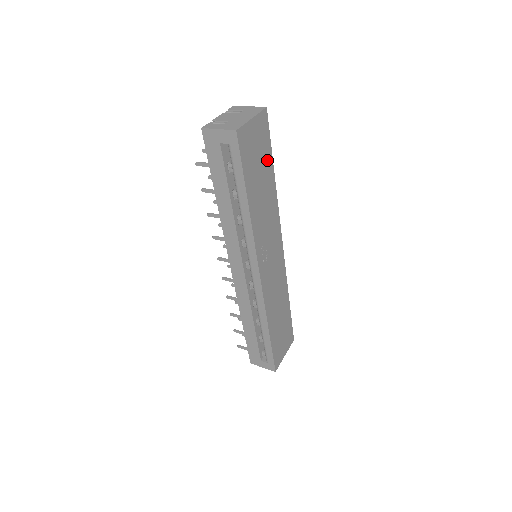
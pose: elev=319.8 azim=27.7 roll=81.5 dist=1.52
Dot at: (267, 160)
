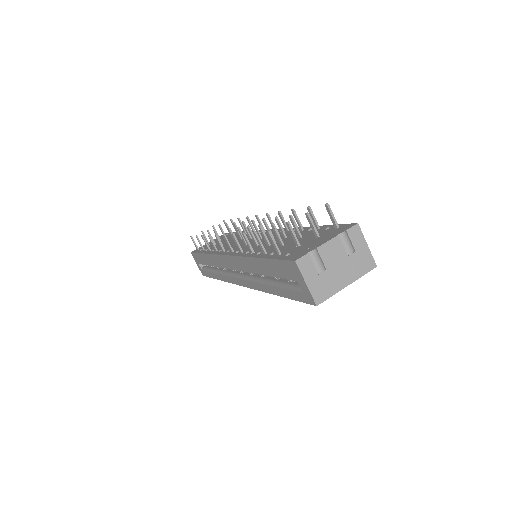
Dot at: occluded
